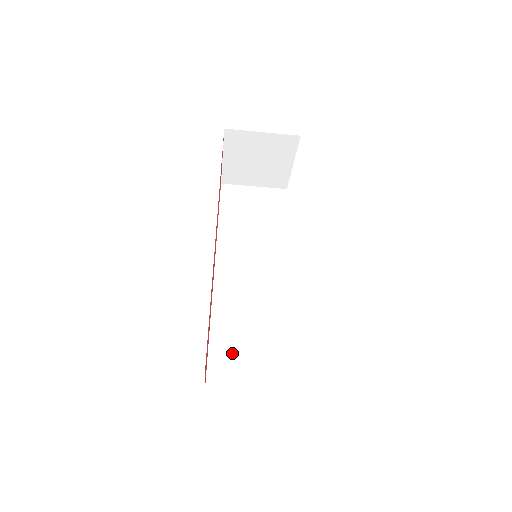
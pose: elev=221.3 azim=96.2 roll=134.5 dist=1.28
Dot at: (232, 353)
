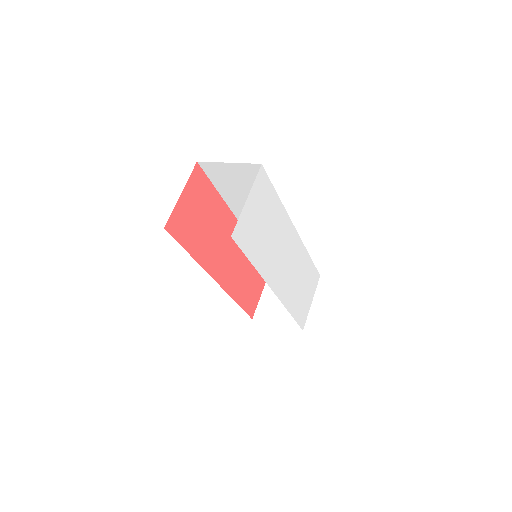
Dot at: occluded
